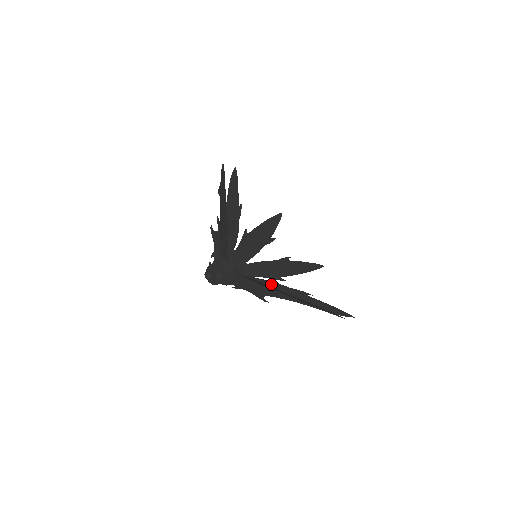
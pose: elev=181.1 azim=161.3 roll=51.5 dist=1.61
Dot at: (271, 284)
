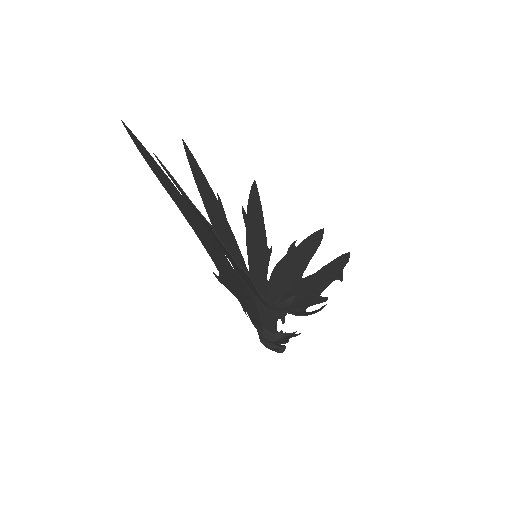
Dot at: (279, 272)
